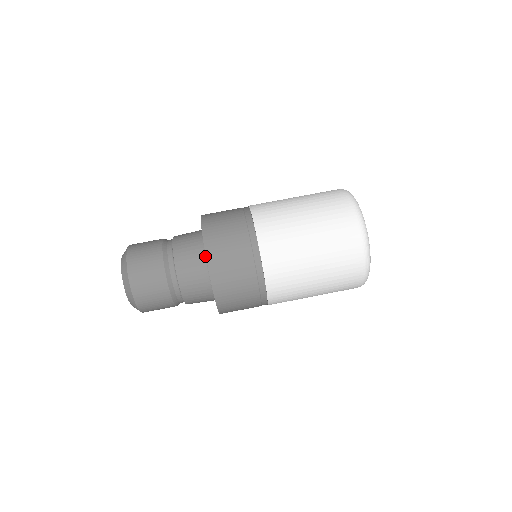
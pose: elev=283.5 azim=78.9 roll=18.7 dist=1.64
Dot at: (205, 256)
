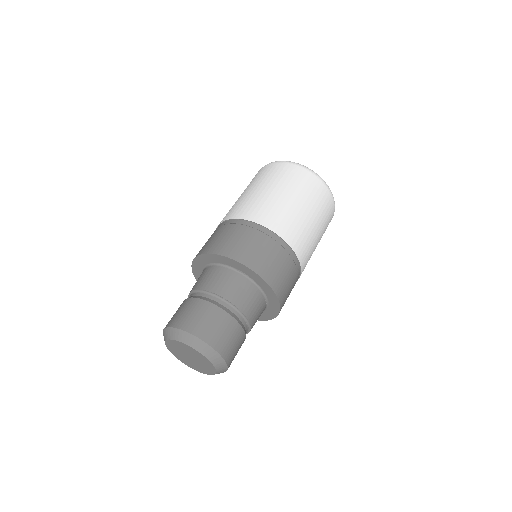
Dot at: (250, 280)
